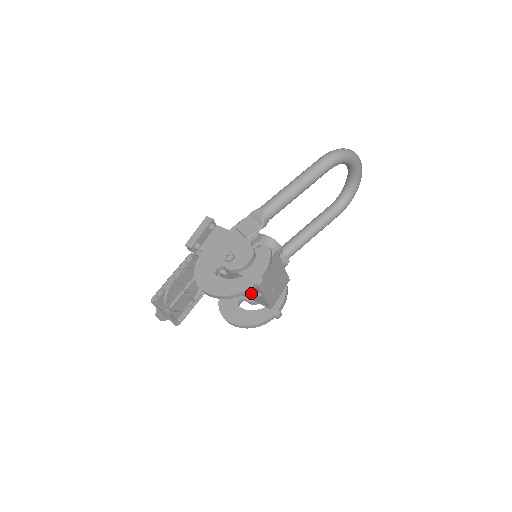
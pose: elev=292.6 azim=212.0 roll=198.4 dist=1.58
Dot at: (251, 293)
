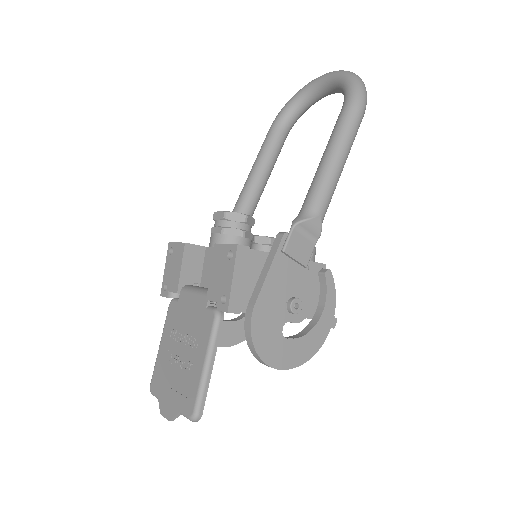
Dot at: occluded
